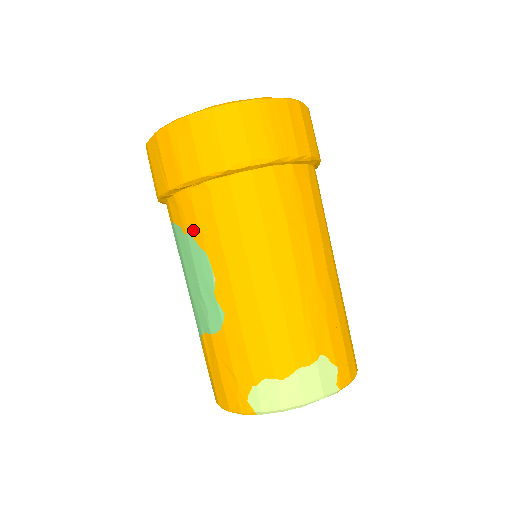
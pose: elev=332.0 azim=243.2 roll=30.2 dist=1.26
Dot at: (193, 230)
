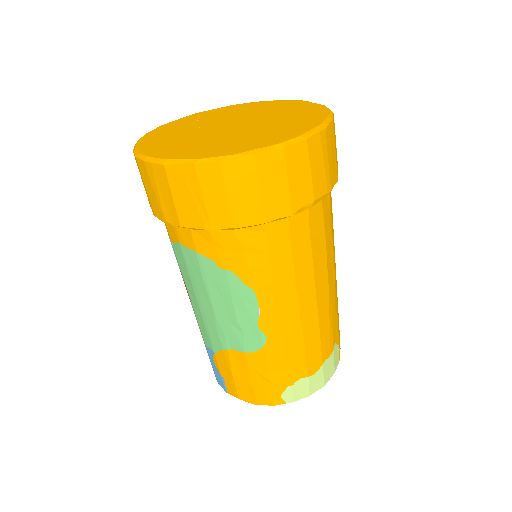
Dot at: (237, 268)
